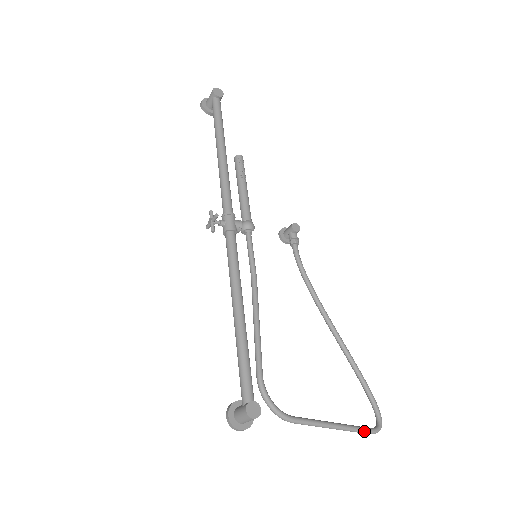
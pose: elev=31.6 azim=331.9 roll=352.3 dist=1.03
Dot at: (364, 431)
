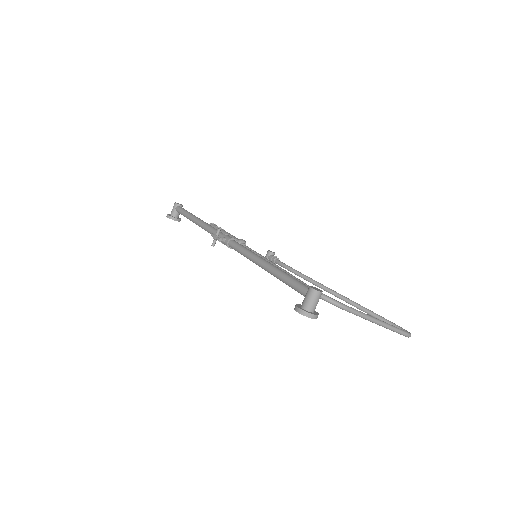
Dot at: (400, 330)
